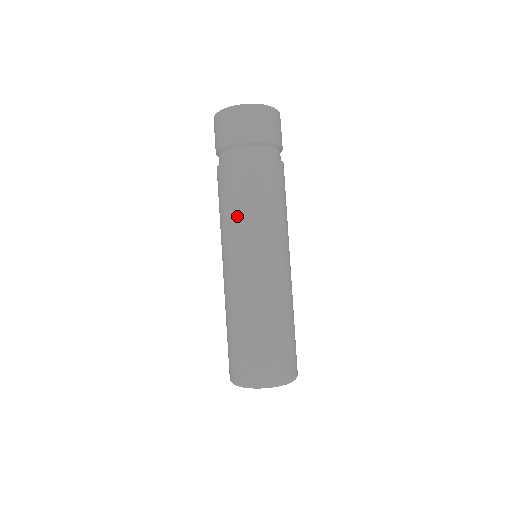
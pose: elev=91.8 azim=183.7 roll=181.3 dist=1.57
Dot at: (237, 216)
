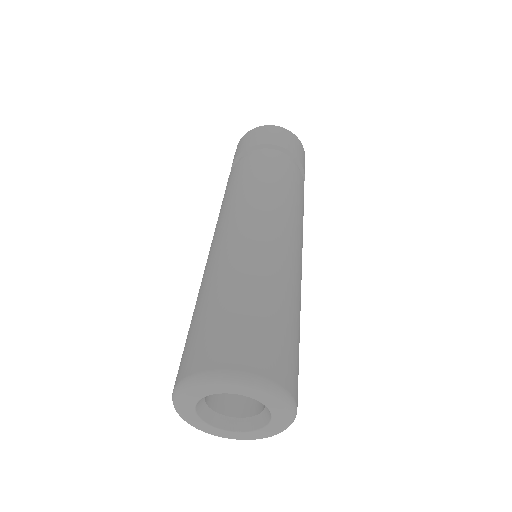
Dot at: occluded
